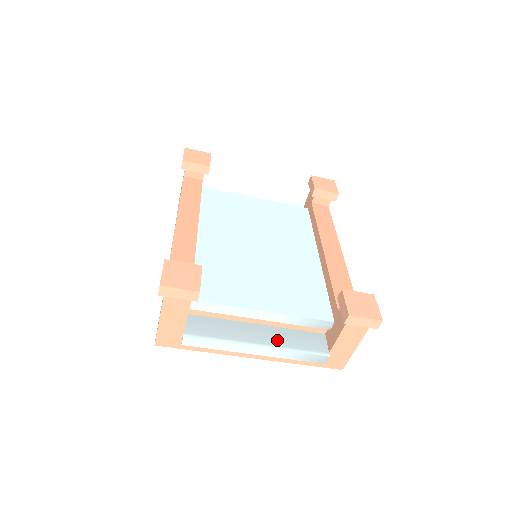
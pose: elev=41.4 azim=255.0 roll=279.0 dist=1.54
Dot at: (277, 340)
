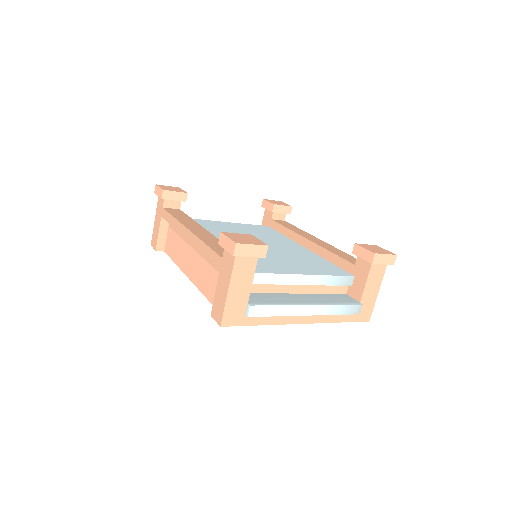
Dot at: (319, 300)
